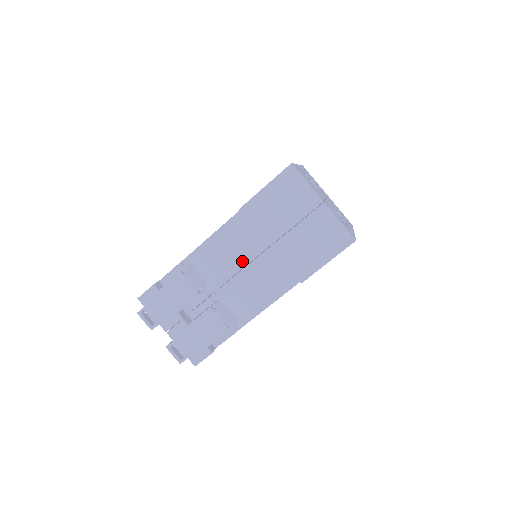
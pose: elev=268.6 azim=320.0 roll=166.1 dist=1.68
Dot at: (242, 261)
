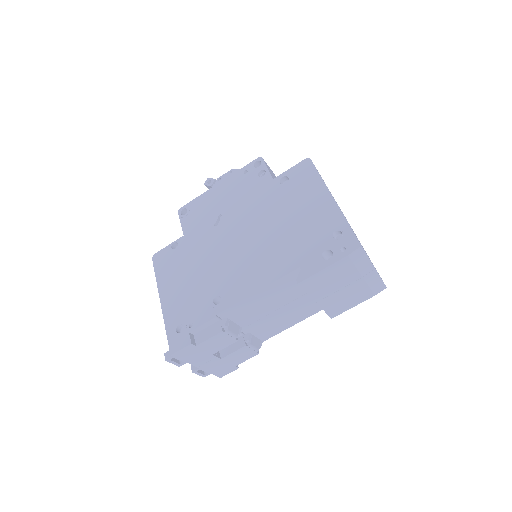
Dot at: (278, 305)
